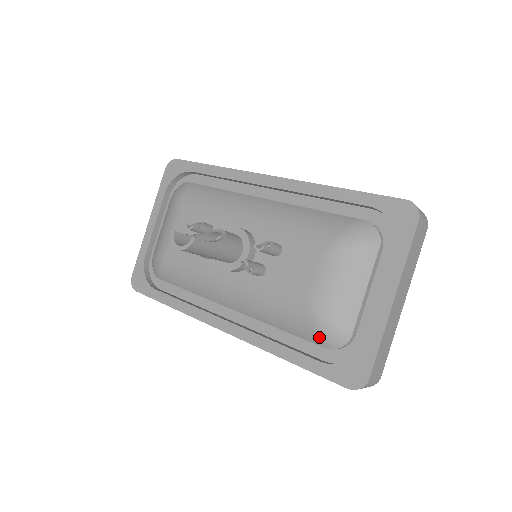
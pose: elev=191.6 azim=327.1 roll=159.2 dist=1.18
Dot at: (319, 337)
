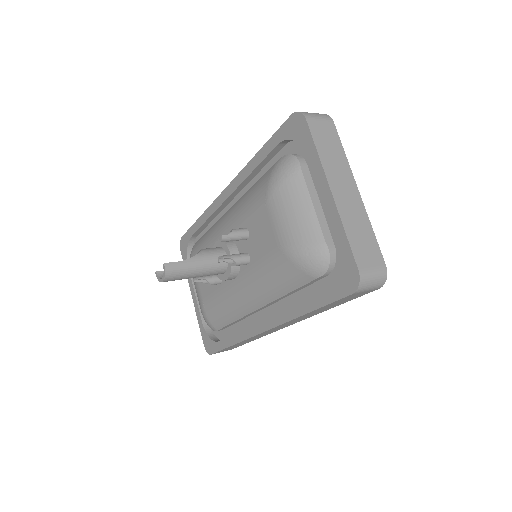
Dot at: (308, 271)
